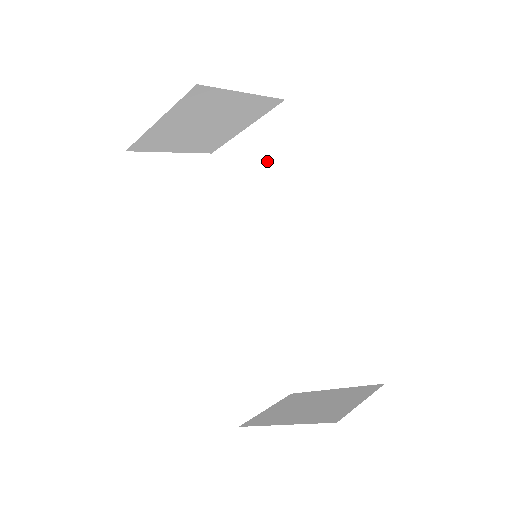
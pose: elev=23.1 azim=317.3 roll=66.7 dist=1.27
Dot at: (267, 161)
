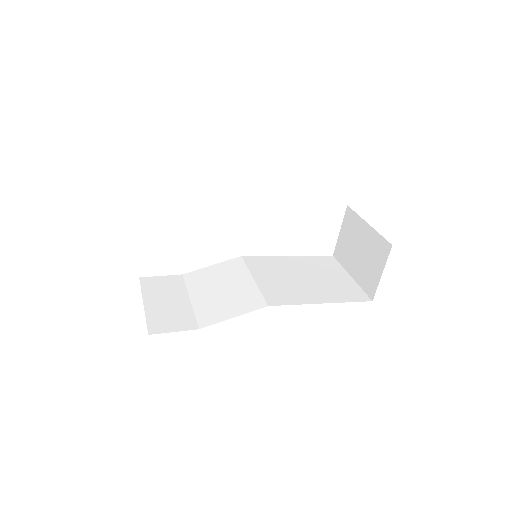
Dot at: occluded
